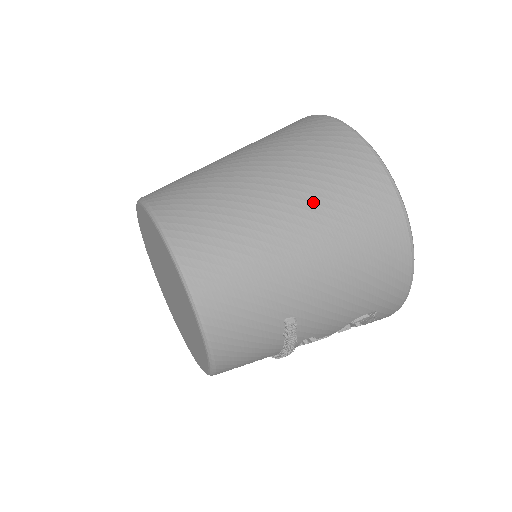
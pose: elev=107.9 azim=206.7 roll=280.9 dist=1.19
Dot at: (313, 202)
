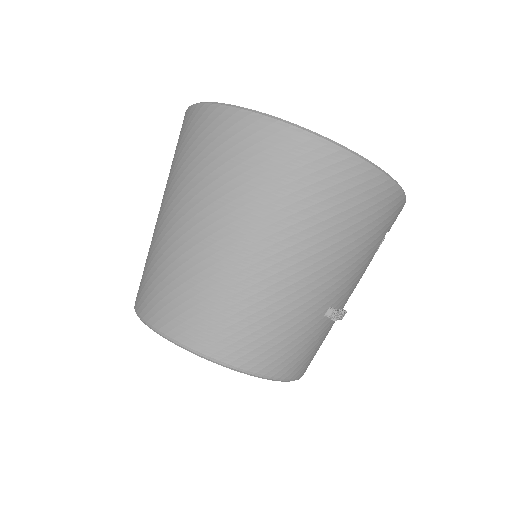
Dot at: (271, 223)
